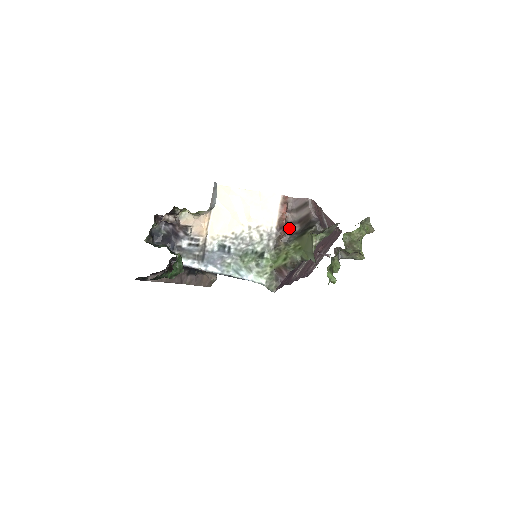
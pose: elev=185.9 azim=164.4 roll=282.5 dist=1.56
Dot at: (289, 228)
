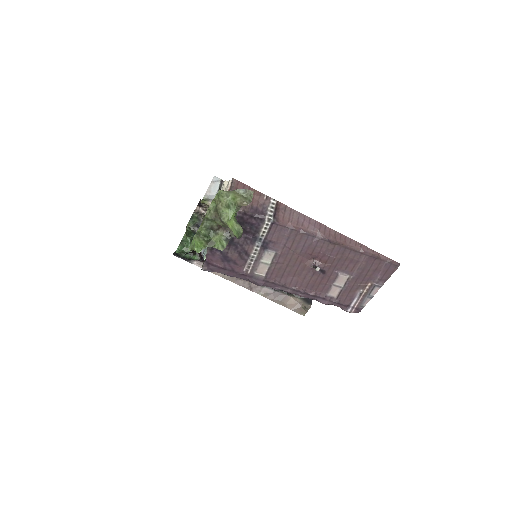
Dot at: occluded
